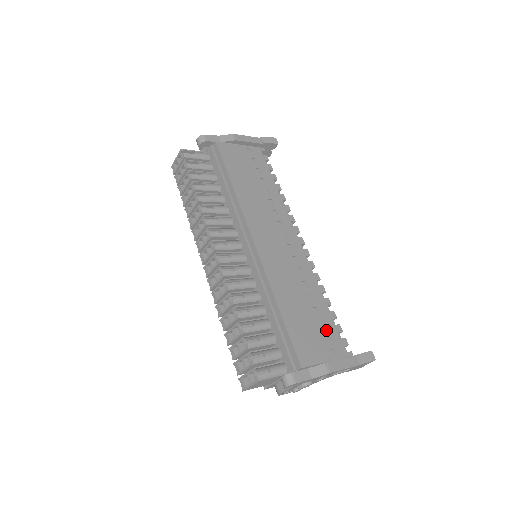
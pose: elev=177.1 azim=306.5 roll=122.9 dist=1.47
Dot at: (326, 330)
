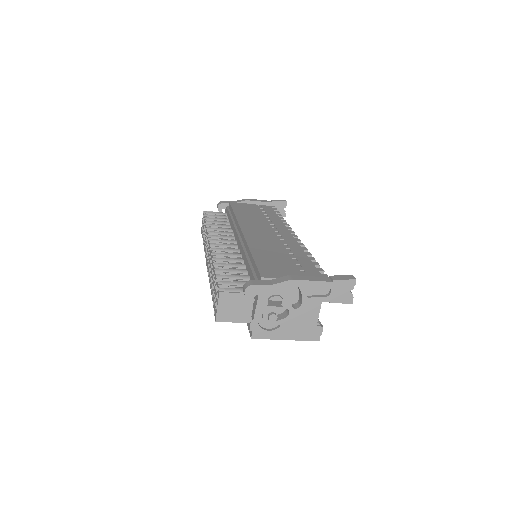
Dot at: (302, 268)
